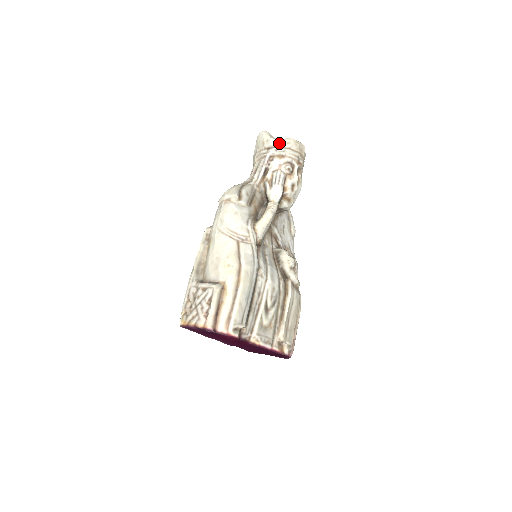
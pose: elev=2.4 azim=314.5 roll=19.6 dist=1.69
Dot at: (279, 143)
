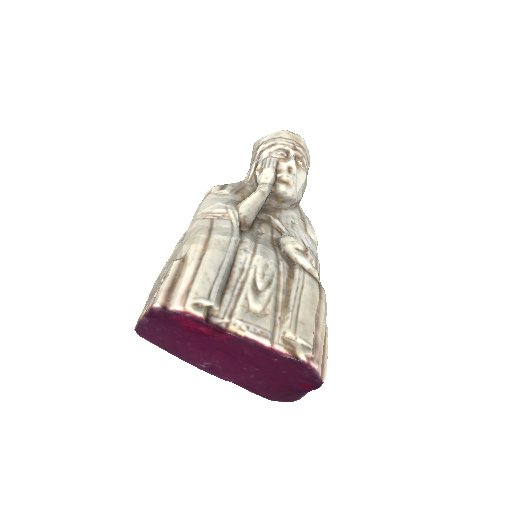
Dot at: (268, 137)
